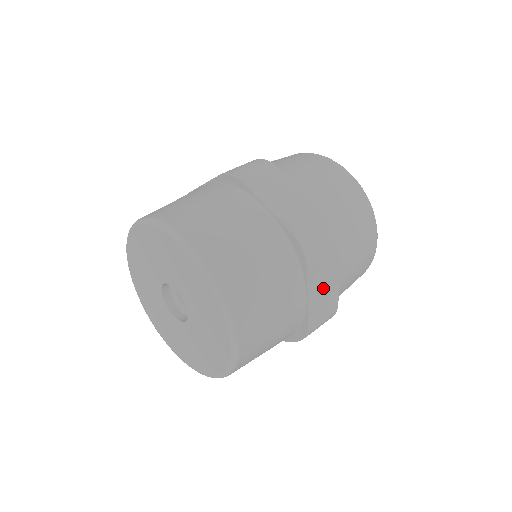
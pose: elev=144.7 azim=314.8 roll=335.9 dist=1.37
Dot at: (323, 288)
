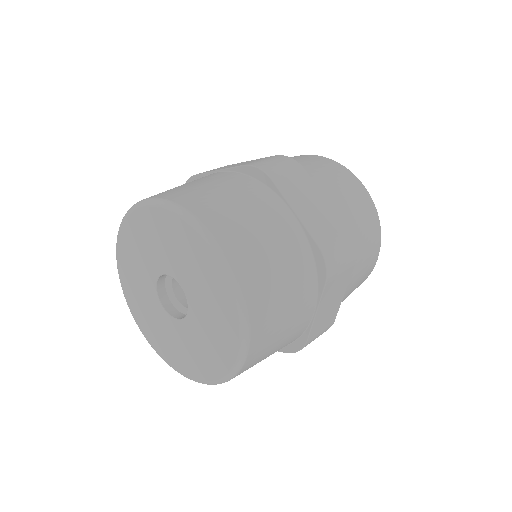
Dot at: (329, 304)
